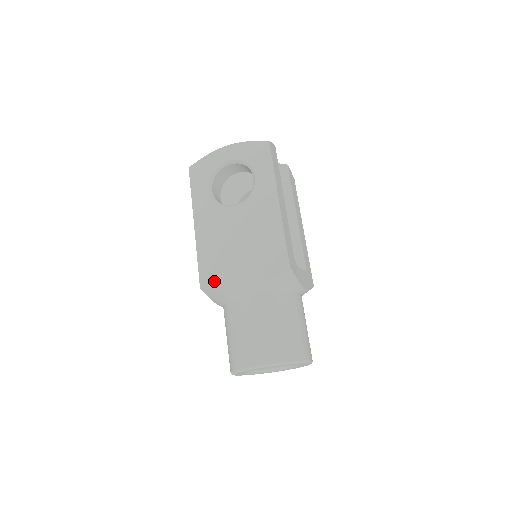
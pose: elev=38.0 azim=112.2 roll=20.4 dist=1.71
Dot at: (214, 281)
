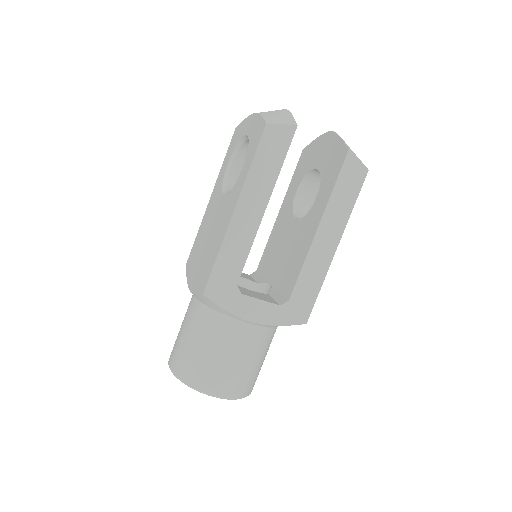
Dot at: (189, 265)
